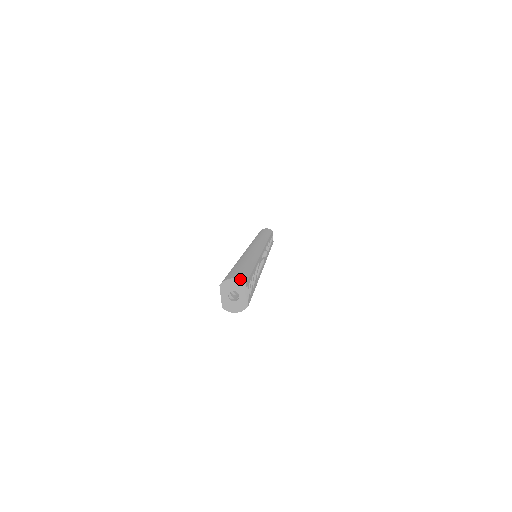
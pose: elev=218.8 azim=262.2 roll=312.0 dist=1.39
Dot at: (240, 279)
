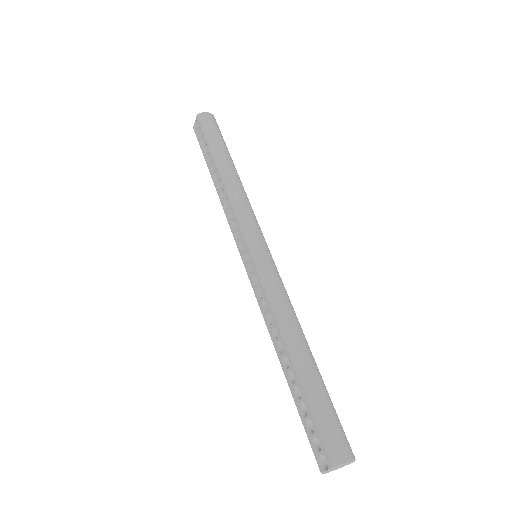
Dot at: (353, 458)
